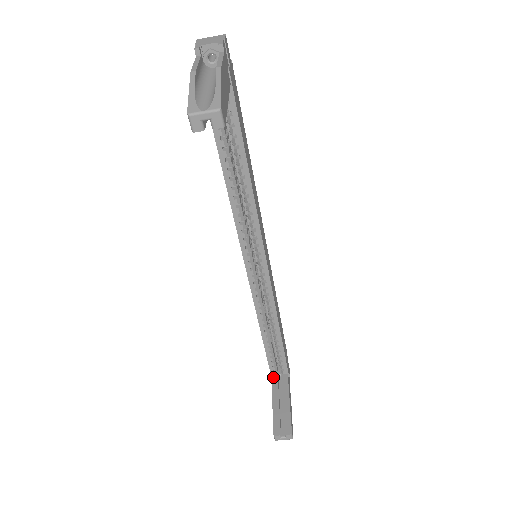
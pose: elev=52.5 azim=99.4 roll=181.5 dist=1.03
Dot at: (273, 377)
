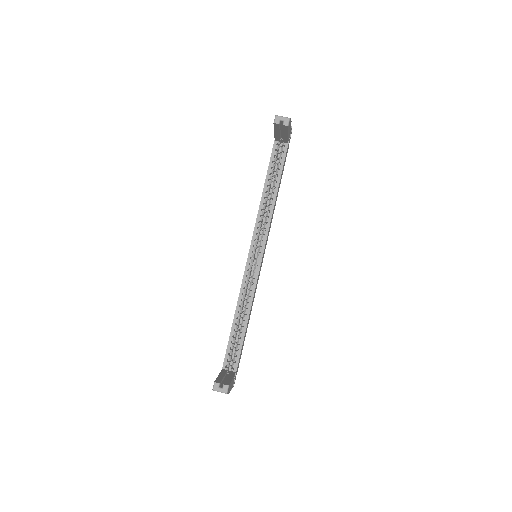
Dot at: (224, 369)
